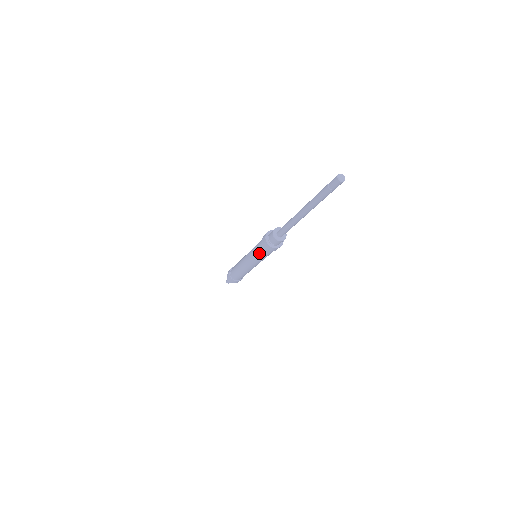
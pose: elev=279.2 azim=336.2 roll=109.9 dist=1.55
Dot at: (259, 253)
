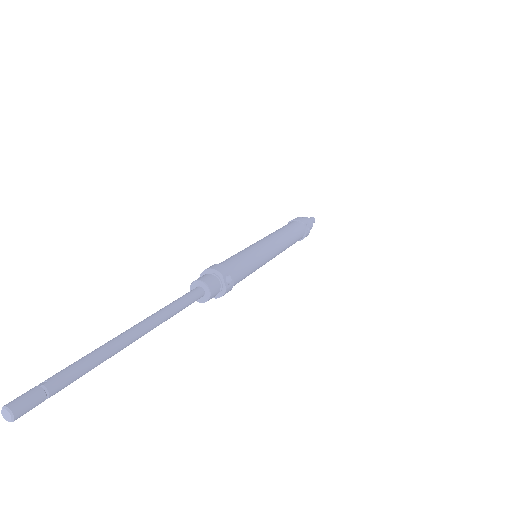
Dot at: occluded
